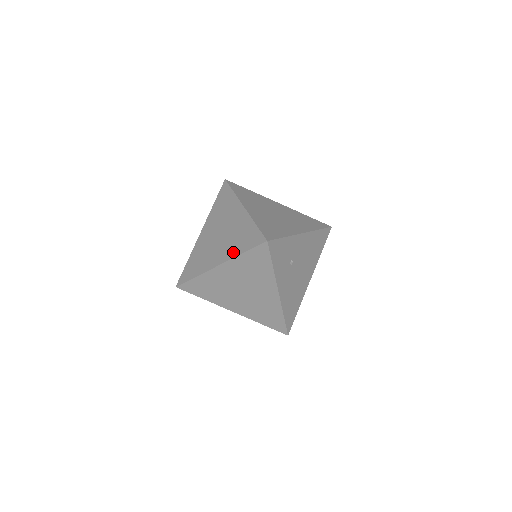
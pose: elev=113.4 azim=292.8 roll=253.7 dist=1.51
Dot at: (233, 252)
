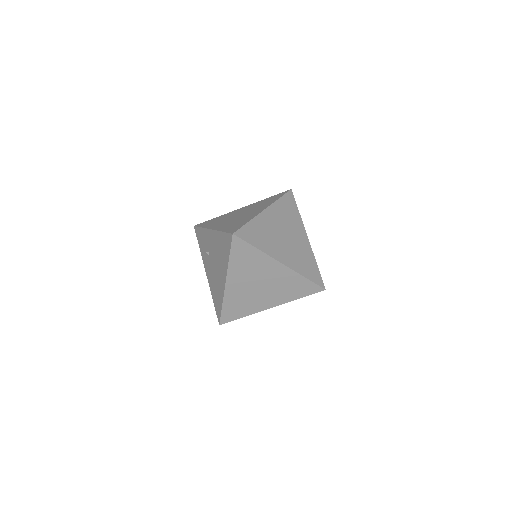
Dot at: (288, 298)
